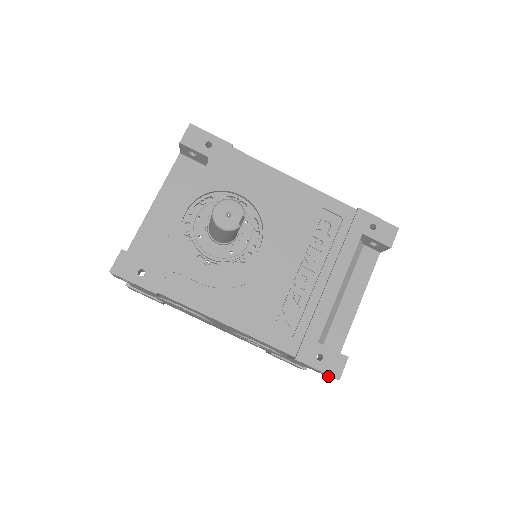
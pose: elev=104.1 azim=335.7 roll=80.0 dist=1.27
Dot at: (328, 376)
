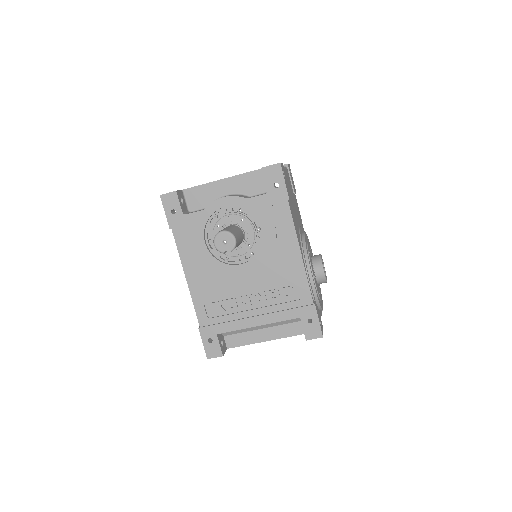
Dot at: occluded
